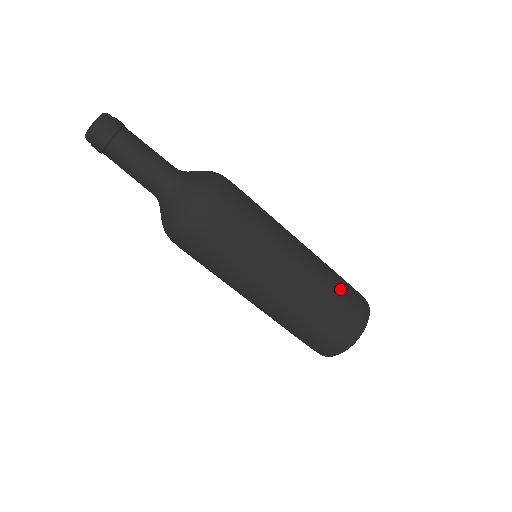
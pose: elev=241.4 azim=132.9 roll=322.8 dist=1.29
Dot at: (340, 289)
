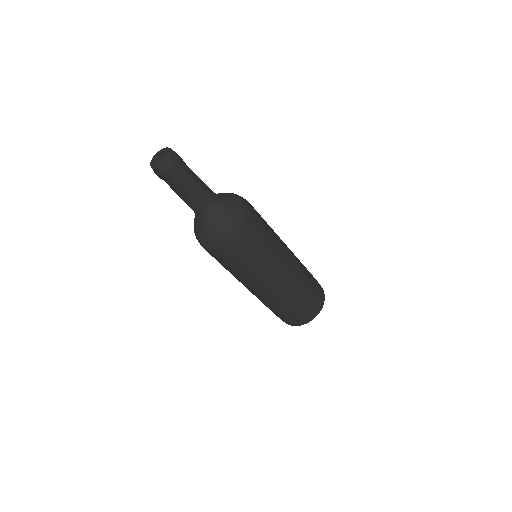
Dot at: (311, 283)
